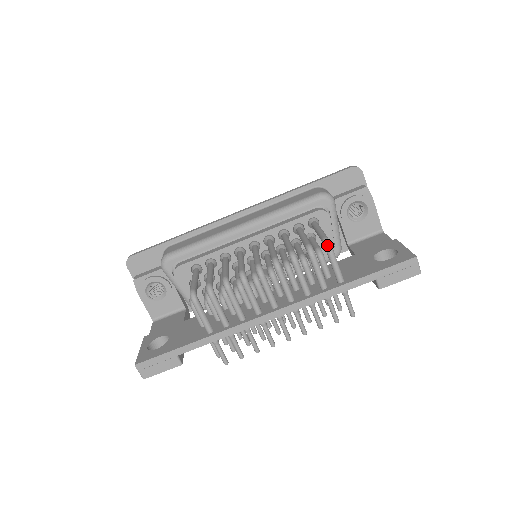
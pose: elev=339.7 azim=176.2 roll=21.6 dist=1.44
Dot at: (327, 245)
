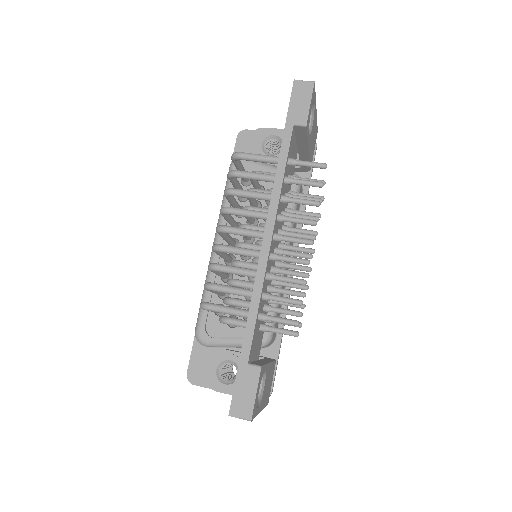
Dot at: (234, 155)
